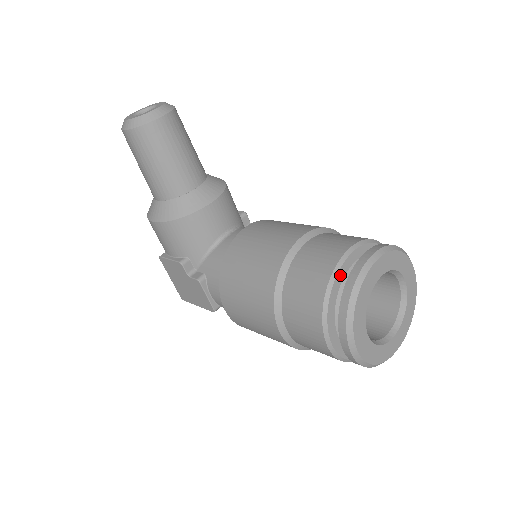
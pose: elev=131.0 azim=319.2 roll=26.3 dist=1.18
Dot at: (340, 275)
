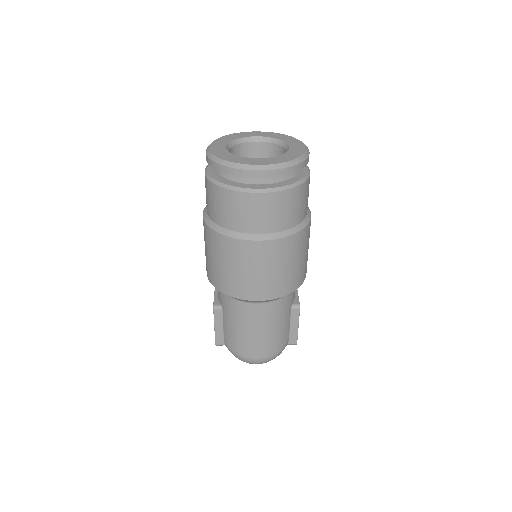
Dot at: occluded
